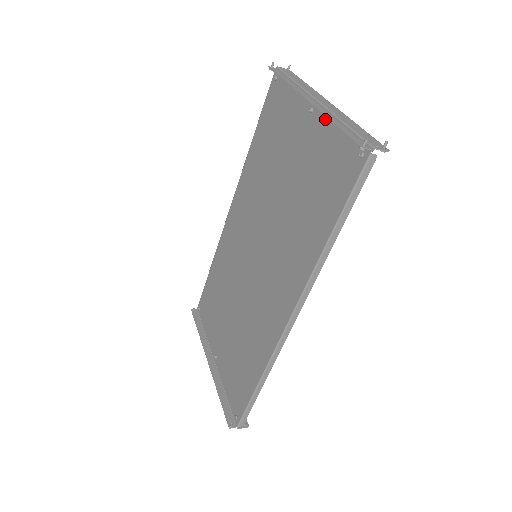
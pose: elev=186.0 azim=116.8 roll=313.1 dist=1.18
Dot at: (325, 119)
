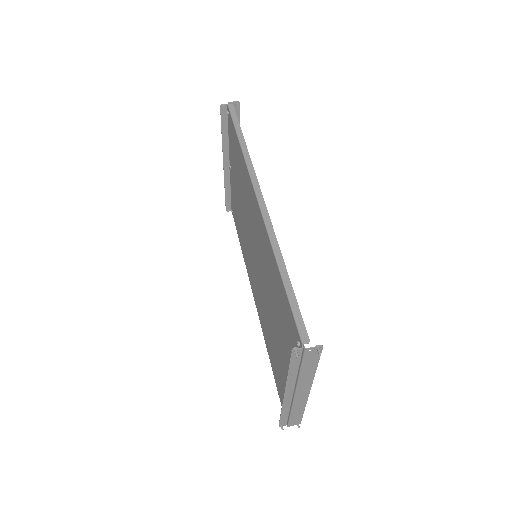
Dot at: occluded
